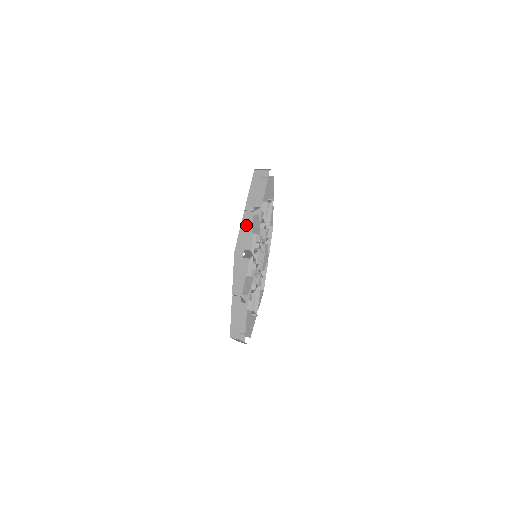
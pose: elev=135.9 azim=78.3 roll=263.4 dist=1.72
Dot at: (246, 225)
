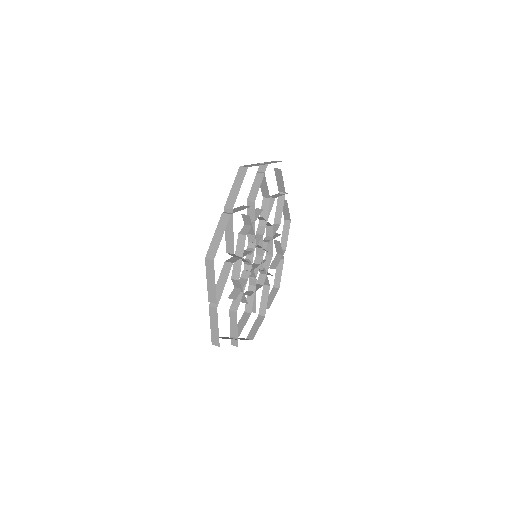
Dot at: (221, 229)
